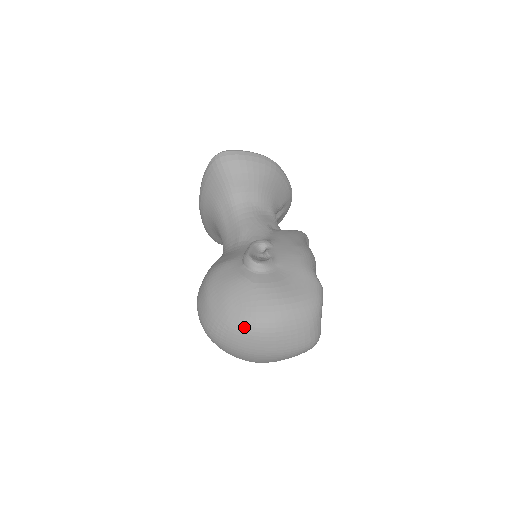
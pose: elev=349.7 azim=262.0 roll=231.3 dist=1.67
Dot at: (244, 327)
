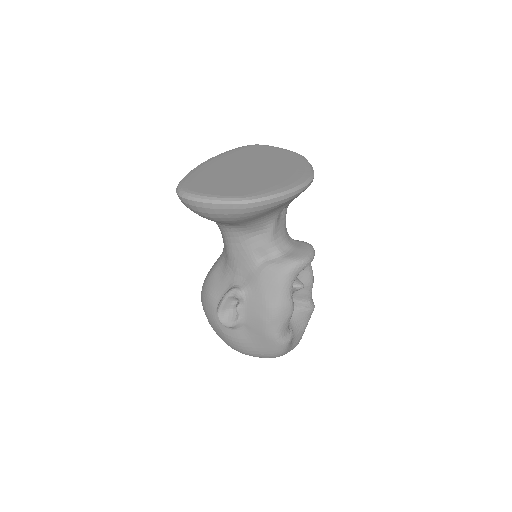
Dot at: occluded
